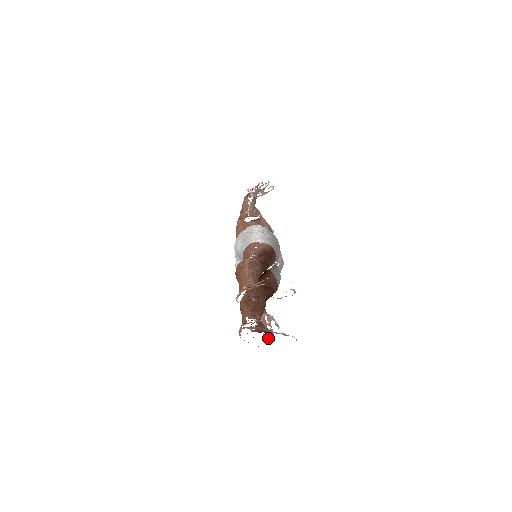
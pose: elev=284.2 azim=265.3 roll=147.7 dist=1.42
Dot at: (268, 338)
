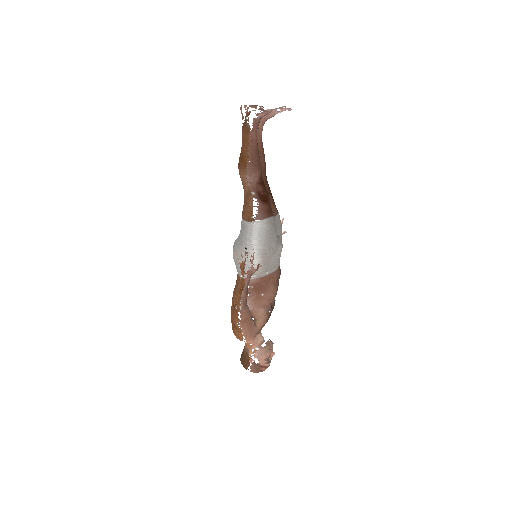
Dot at: (246, 249)
